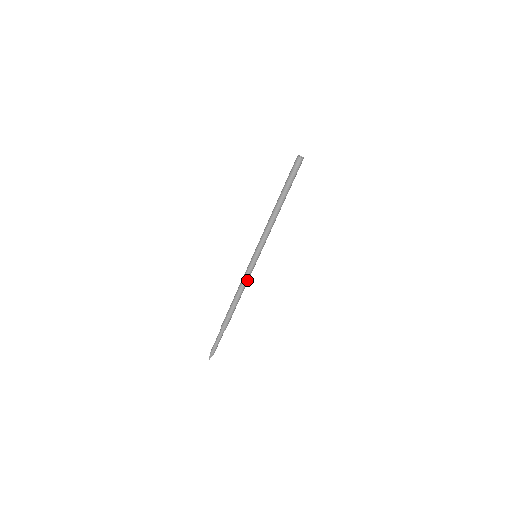
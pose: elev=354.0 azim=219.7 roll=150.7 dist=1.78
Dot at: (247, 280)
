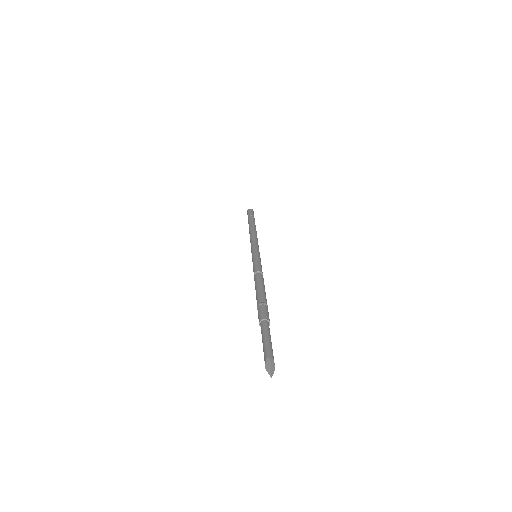
Dot at: (257, 269)
